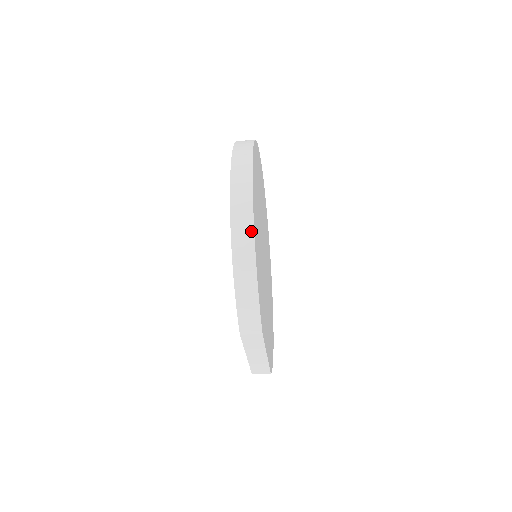
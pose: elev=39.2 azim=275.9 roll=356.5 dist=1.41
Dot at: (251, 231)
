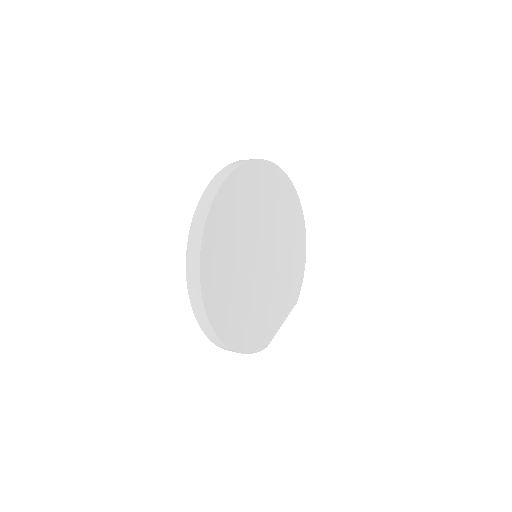
Dot at: (227, 348)
